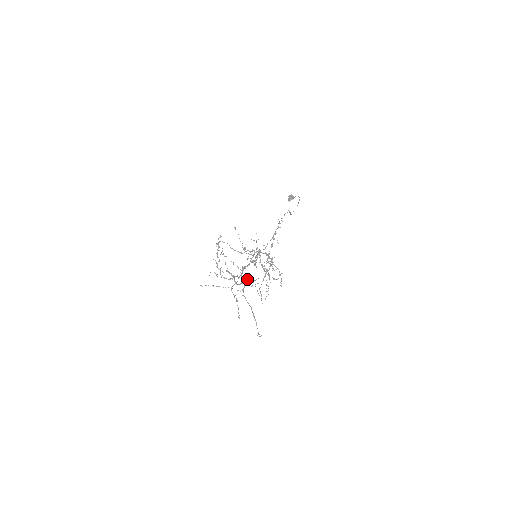
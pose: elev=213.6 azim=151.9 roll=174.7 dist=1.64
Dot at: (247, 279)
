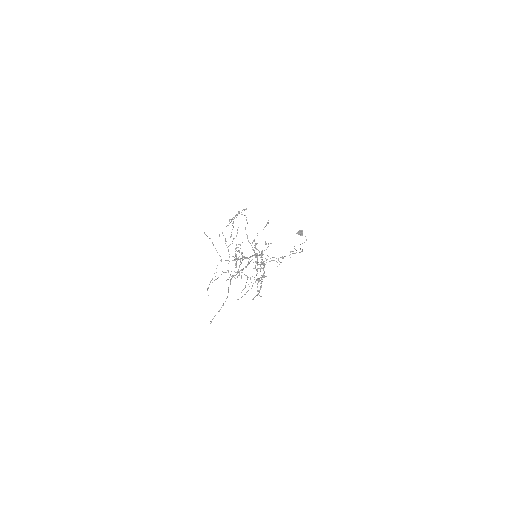
Dot at: occluded
